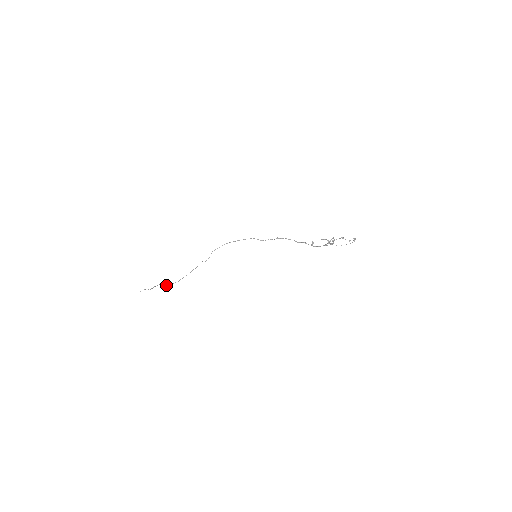
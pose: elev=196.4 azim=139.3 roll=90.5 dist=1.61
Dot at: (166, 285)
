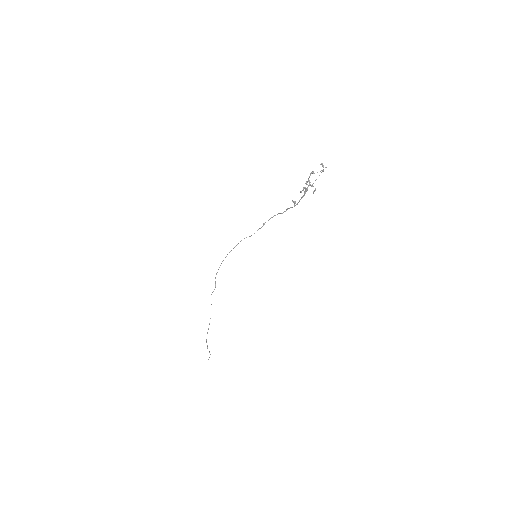
Dot at: (206, 340)
